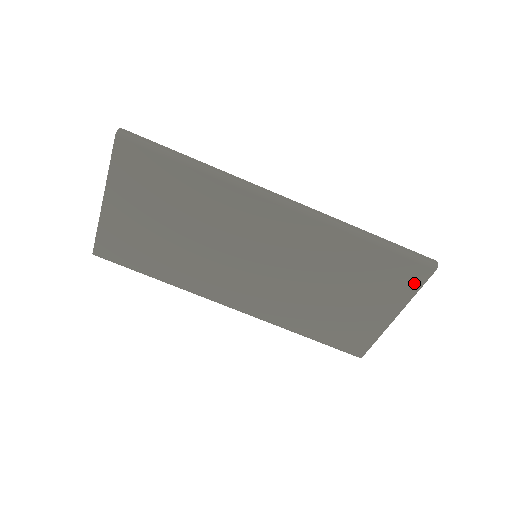
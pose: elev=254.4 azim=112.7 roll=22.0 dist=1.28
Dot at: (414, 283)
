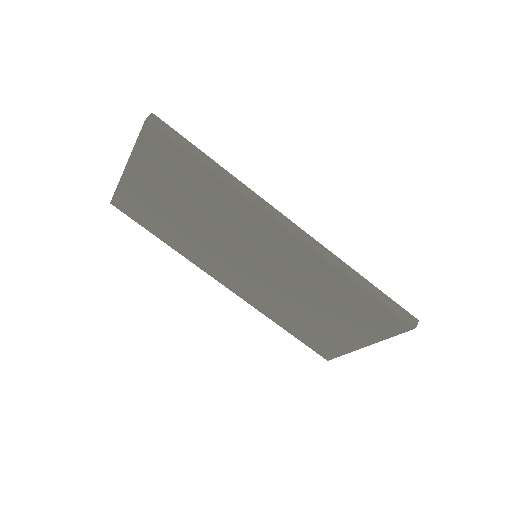
Dot at: (391, 330)
